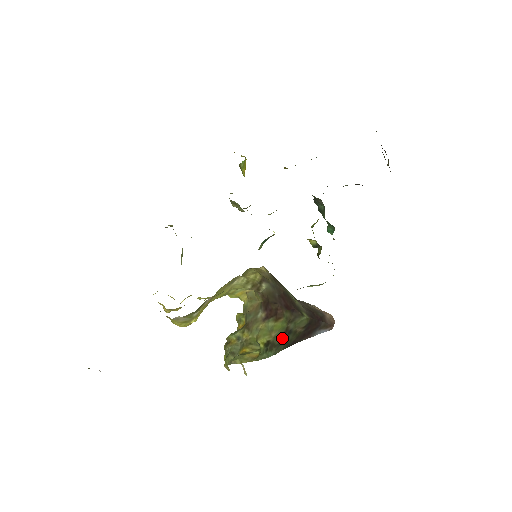
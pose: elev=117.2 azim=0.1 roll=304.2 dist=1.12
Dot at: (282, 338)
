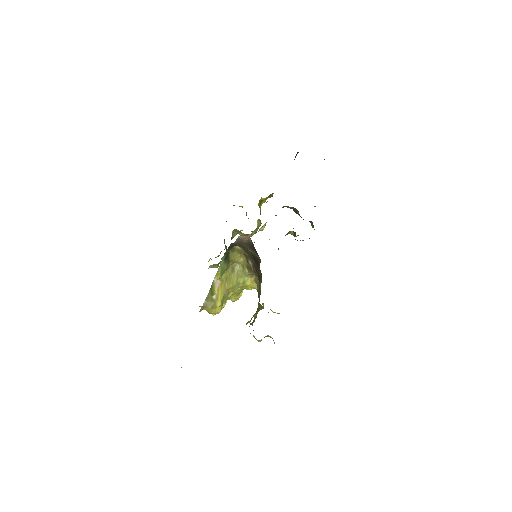
Dot at: occluded
